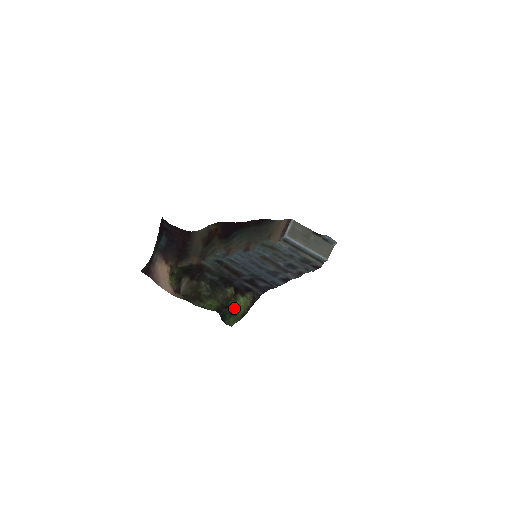
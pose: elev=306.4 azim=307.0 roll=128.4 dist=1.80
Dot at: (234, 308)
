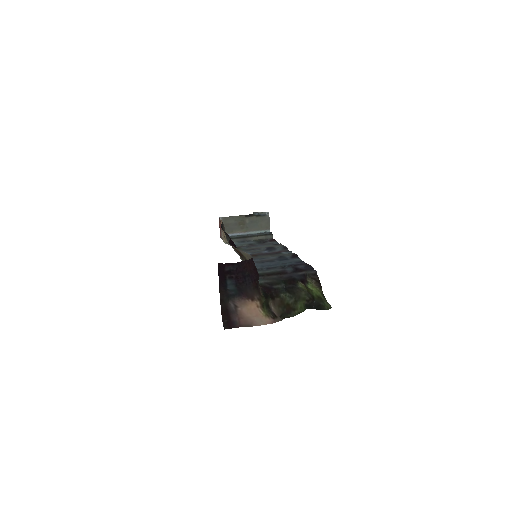
Dot at: (315, 296)
